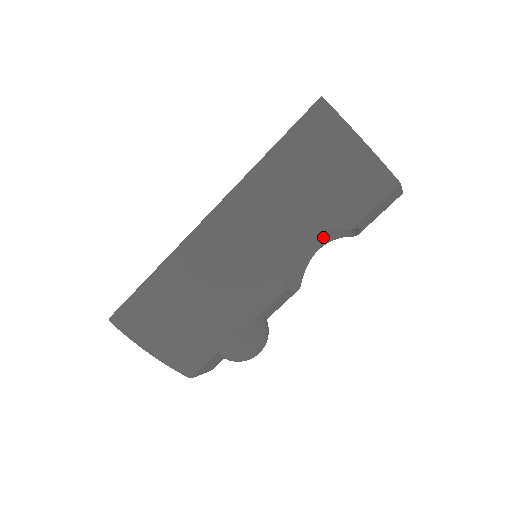
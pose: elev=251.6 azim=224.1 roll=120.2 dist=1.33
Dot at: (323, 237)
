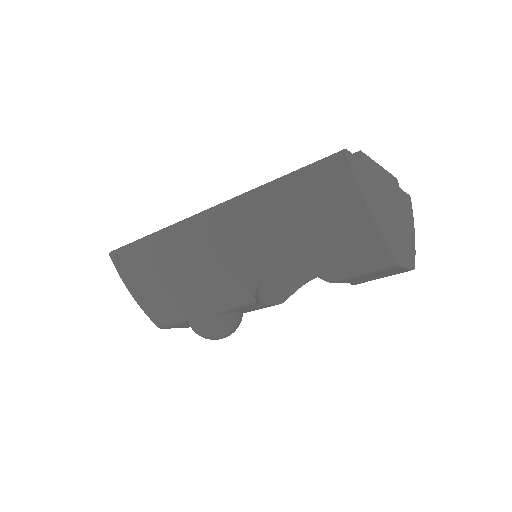
Dot at: occluded
